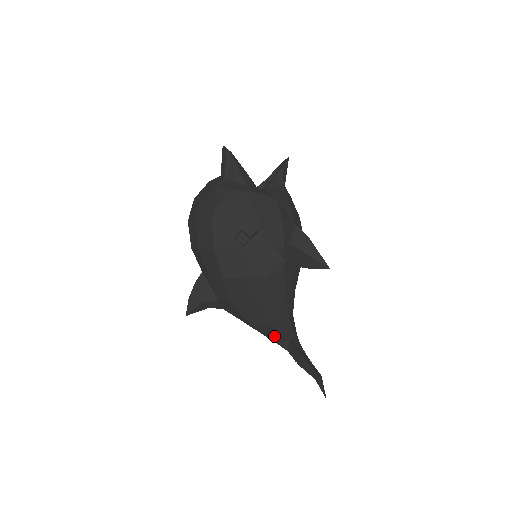
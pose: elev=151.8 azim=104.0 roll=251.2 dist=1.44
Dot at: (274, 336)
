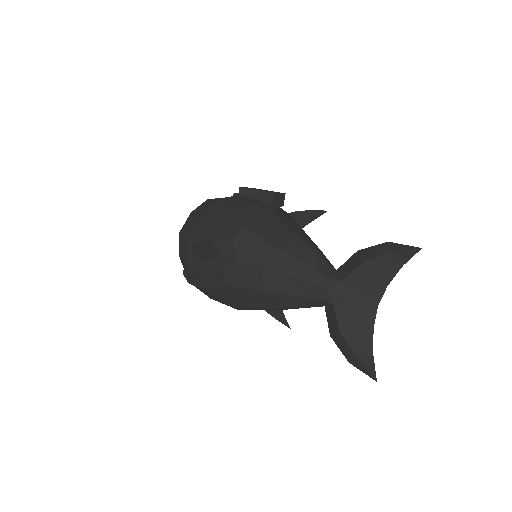
Dot at: (313, 263)
